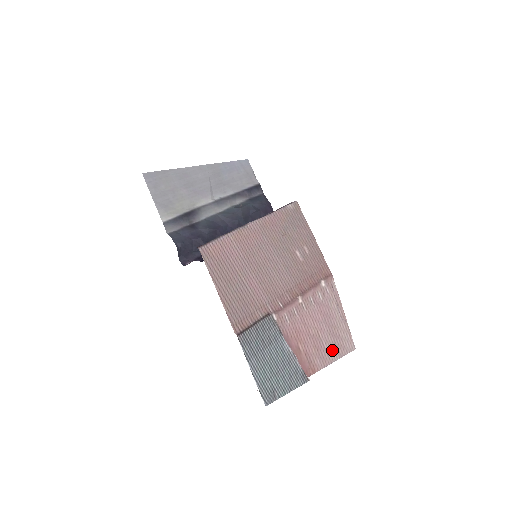
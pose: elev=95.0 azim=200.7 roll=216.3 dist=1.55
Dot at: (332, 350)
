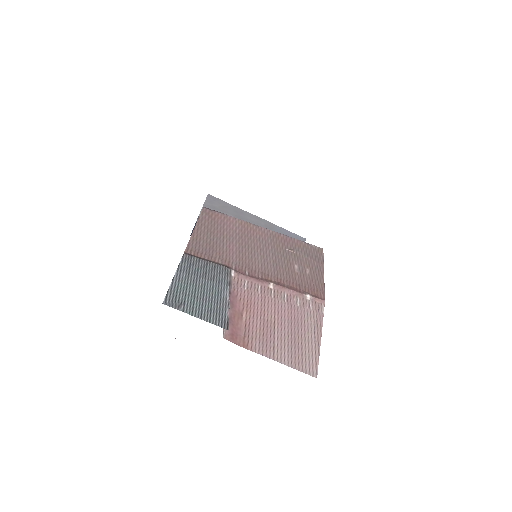
Dot at: (283, 351)
